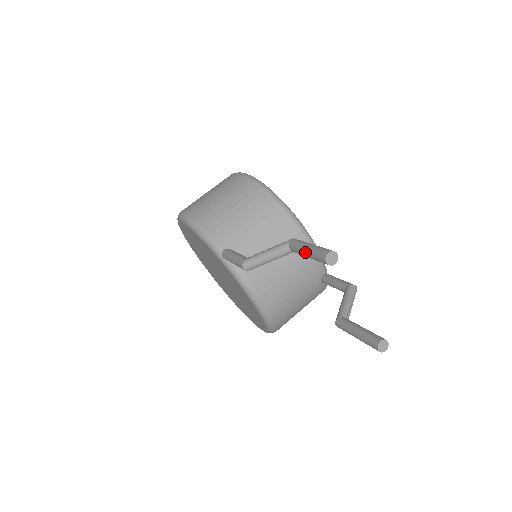
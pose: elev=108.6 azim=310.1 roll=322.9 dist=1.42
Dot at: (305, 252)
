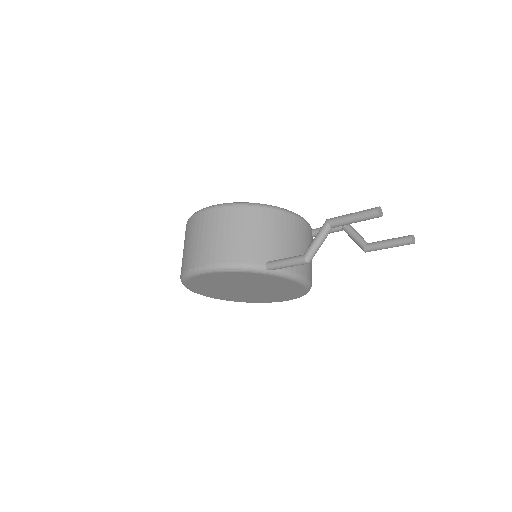
Dot at: (353, 221)
